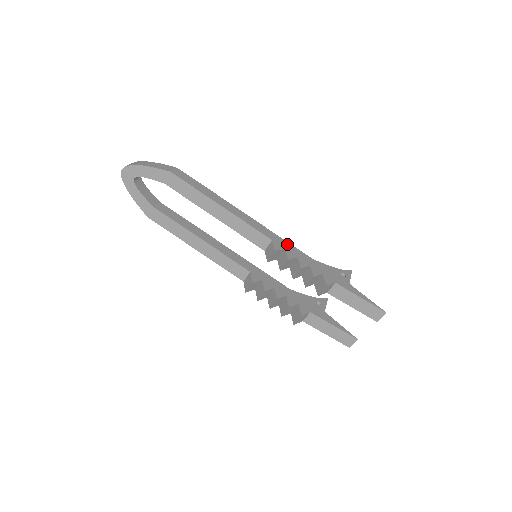
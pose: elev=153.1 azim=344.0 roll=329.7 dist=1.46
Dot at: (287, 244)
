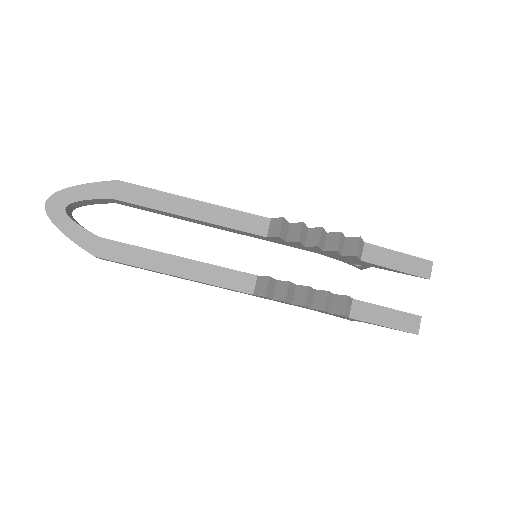
Dot at: occluded
